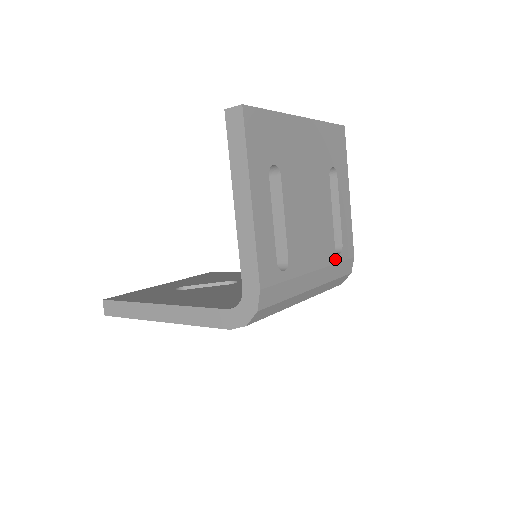
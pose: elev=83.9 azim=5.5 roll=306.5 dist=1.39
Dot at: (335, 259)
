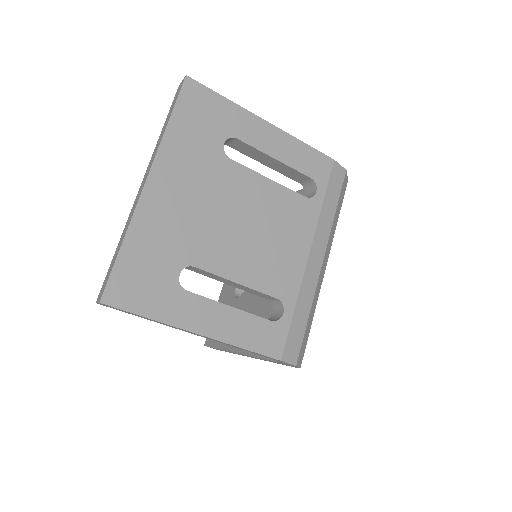
Dot at: (317, 205)
